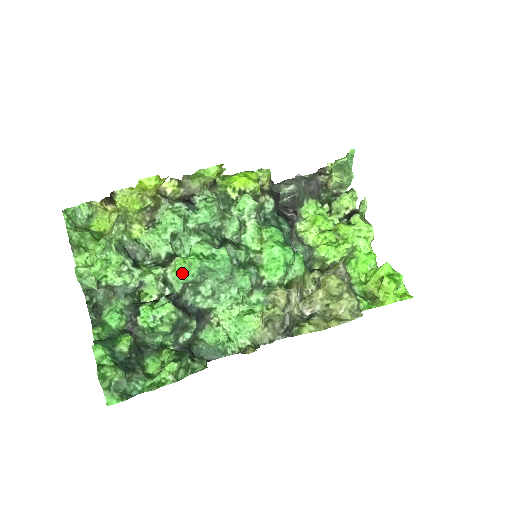
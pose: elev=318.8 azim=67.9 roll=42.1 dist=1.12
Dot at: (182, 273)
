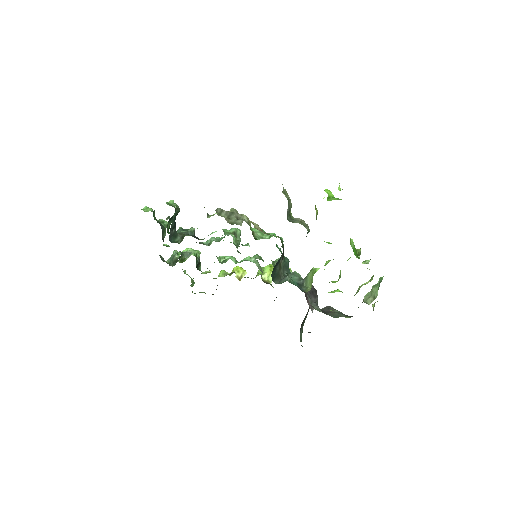
Dot at: occluded
